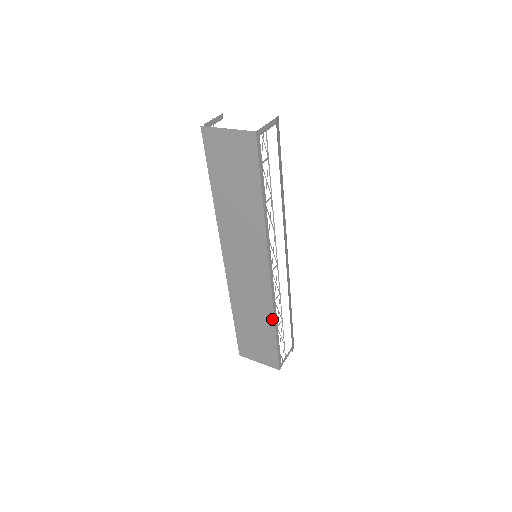
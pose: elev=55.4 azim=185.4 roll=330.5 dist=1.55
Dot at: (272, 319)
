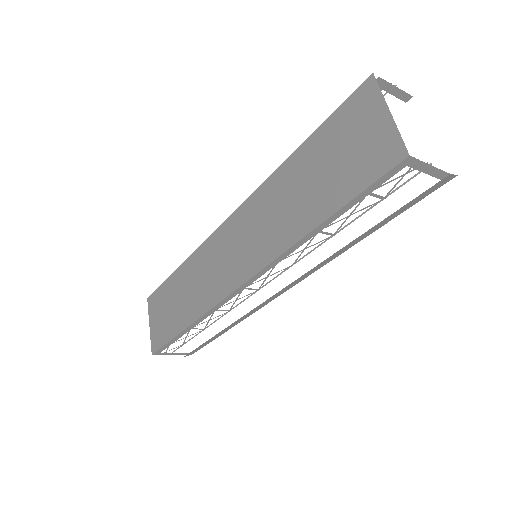
Dot at: (194, 318)
